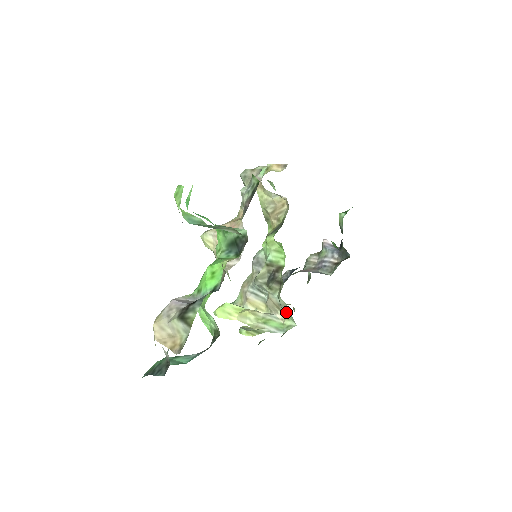
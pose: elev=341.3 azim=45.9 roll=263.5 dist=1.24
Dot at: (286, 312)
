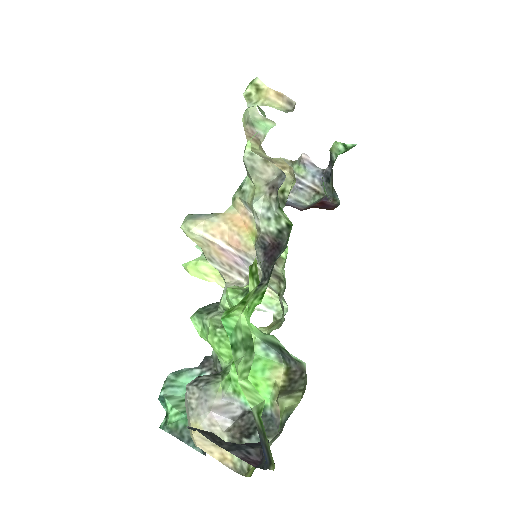
Dot at: occluded
